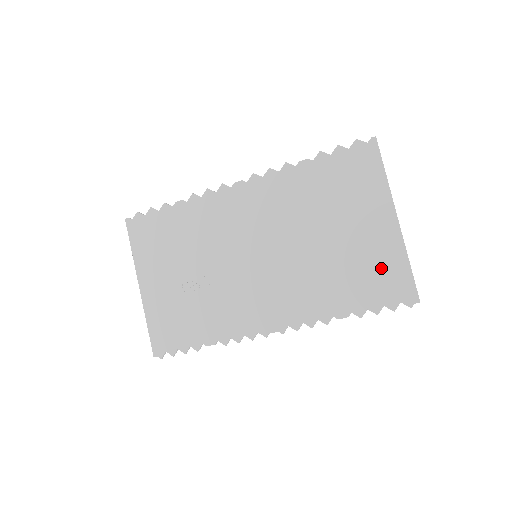
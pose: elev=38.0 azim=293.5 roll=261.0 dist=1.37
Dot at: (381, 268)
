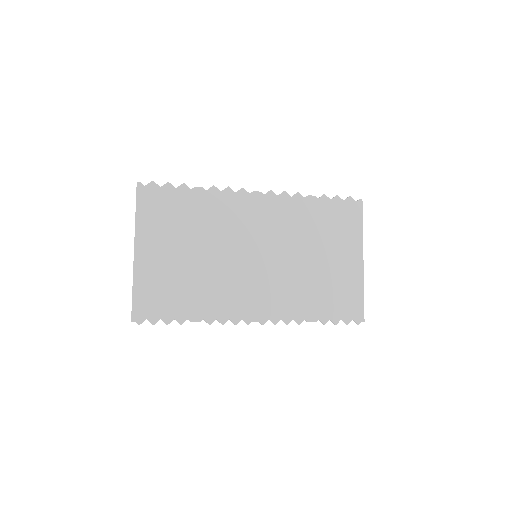
Dot at: (346, 292)
